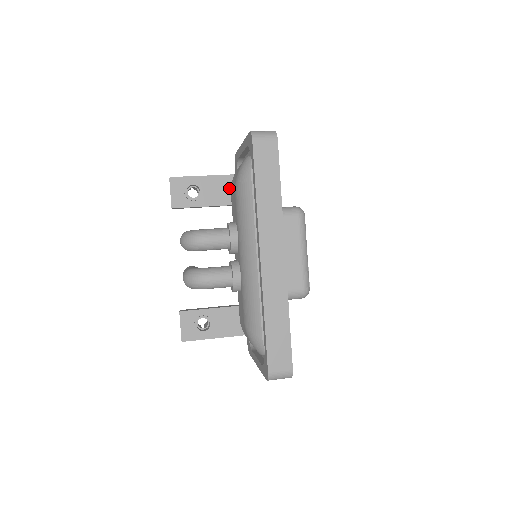
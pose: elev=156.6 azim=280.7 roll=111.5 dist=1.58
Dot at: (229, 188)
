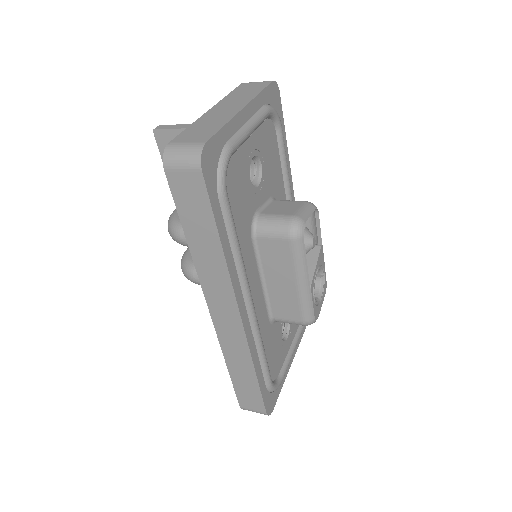
Dot at: occluded
